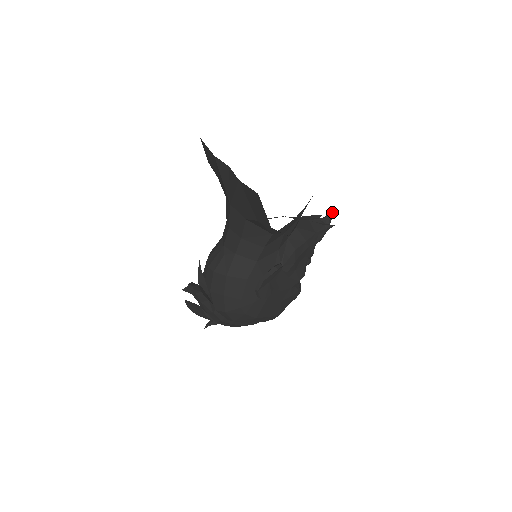
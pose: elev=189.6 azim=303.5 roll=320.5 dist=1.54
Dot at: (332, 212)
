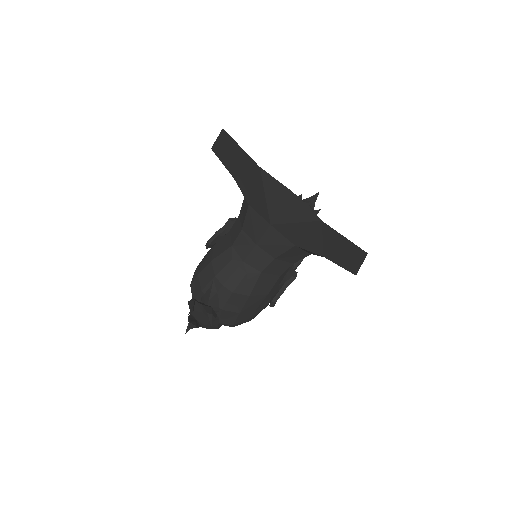
Dot at: occluded
